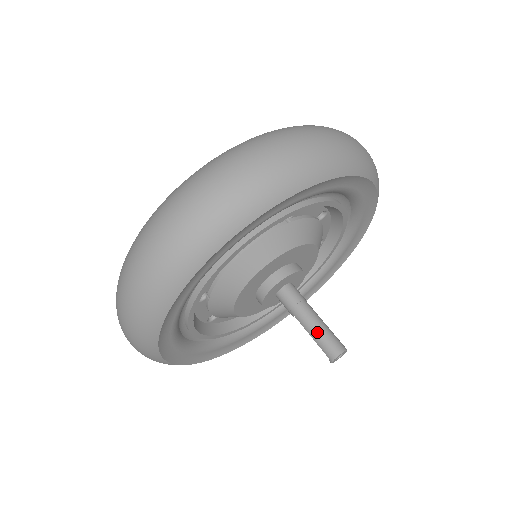
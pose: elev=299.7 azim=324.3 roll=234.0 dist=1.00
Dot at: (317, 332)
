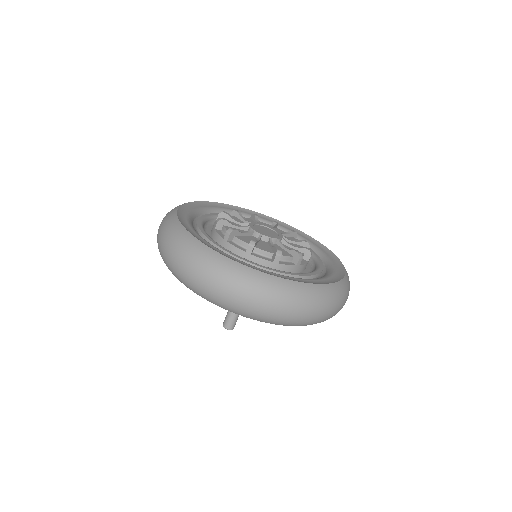
Dot at: (230, 313)
